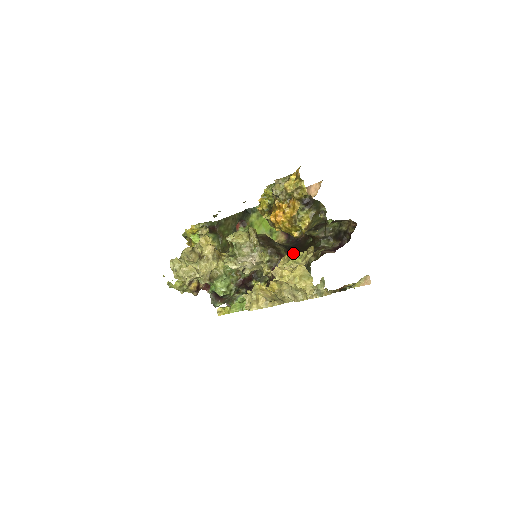
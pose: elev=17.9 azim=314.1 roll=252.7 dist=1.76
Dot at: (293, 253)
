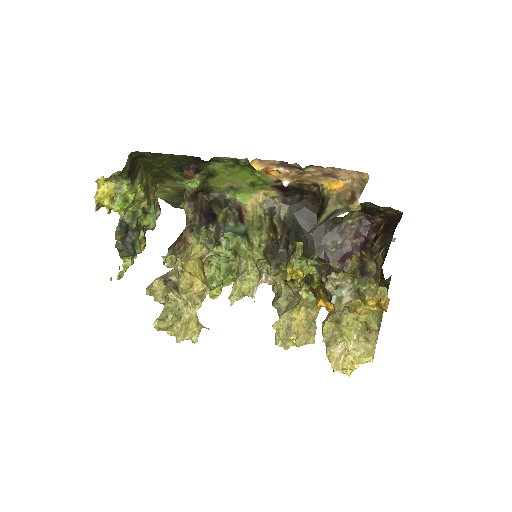
Dot at: (345, 325)
